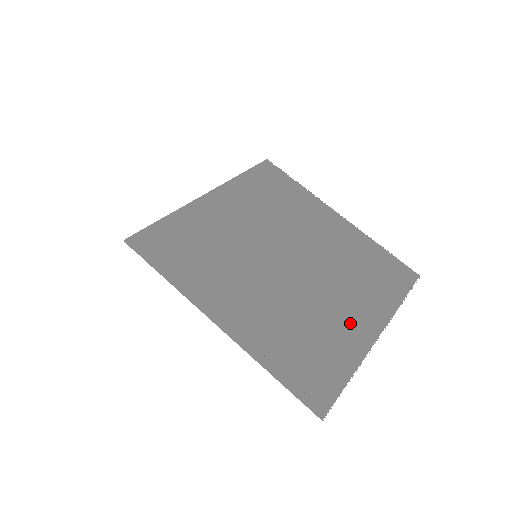
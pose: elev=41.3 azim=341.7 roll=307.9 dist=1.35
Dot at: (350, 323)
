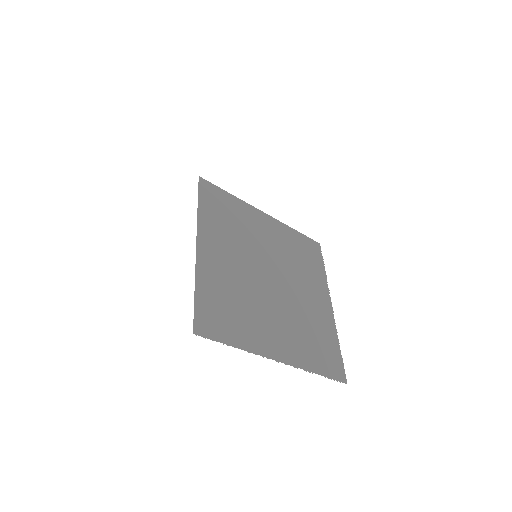
Dot at: (269, 336)
